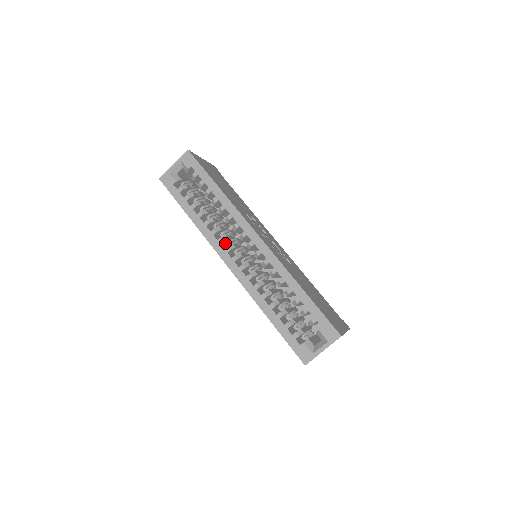
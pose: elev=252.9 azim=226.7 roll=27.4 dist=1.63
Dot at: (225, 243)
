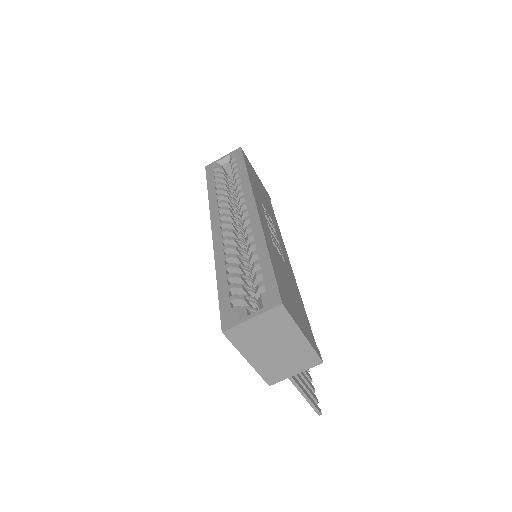
Dot at: occluded
